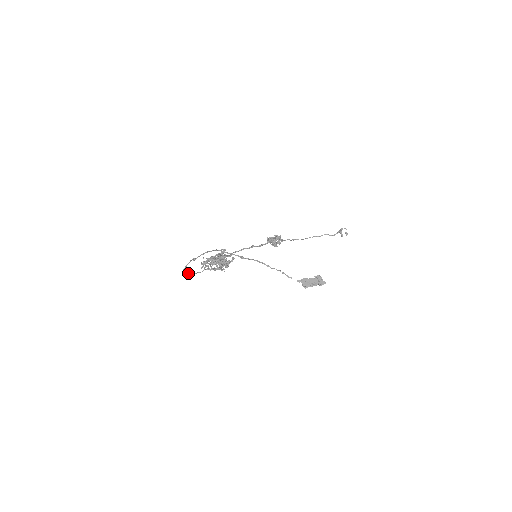
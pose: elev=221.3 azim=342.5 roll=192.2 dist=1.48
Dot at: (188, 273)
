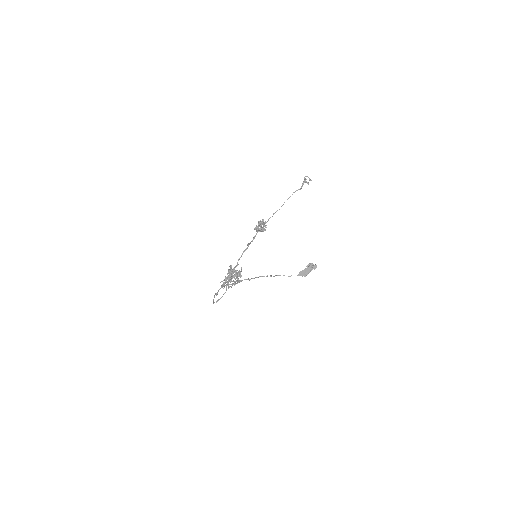
Dot at: (217, 300)
